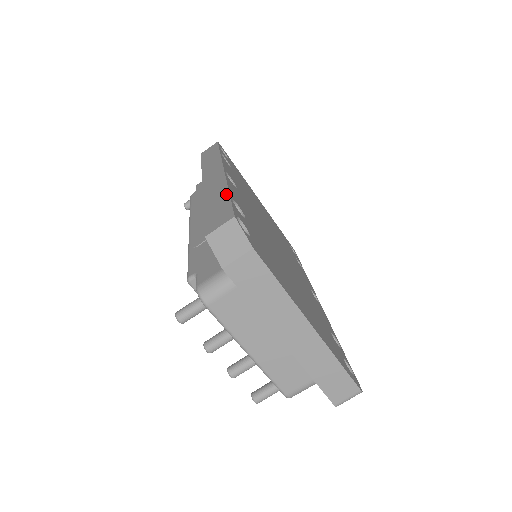
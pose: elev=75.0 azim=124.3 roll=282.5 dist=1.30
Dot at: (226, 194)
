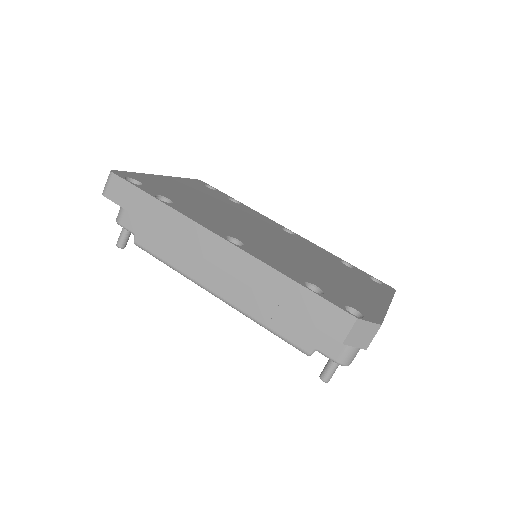
Dot at: (297, 286)
